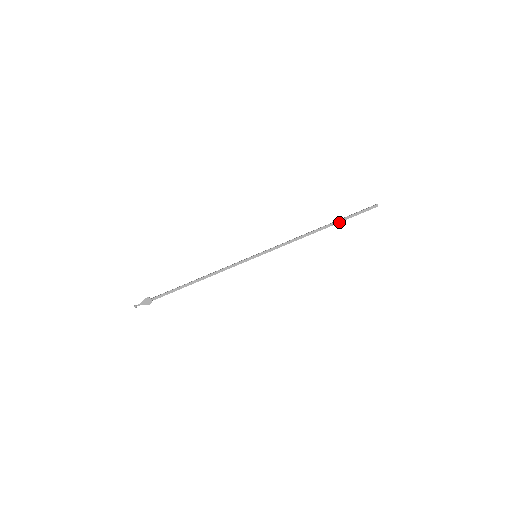
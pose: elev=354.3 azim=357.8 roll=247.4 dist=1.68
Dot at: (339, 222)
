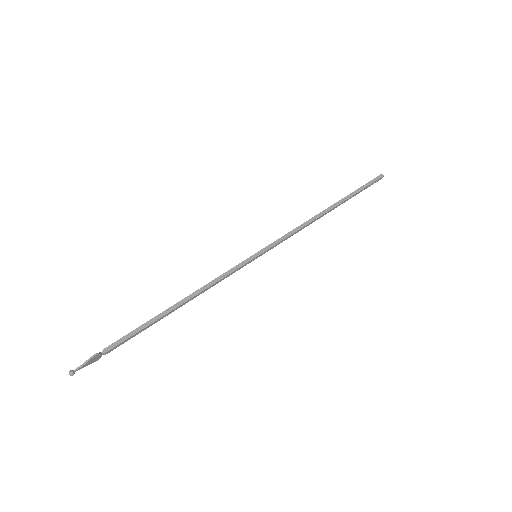
Dot at: (347, 200)
